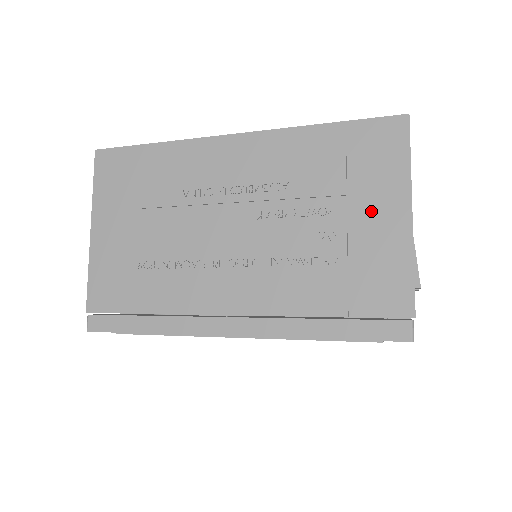
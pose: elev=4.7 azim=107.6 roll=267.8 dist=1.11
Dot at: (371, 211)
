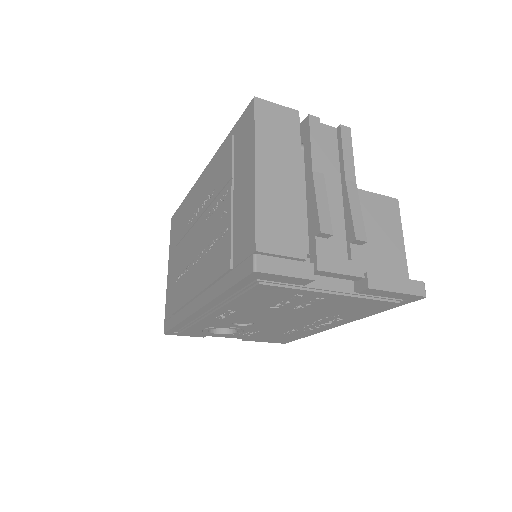
Dot at: (241, 181)
